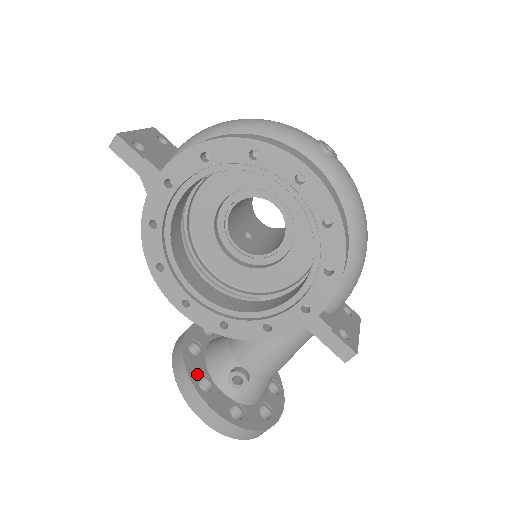
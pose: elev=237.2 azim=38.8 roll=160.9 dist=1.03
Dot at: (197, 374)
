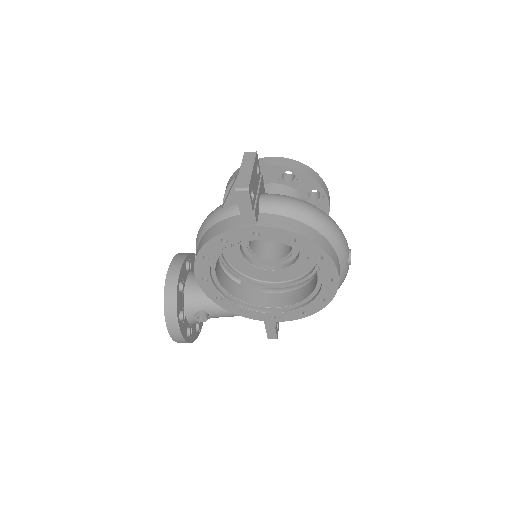
Dot at: (180, 309)
